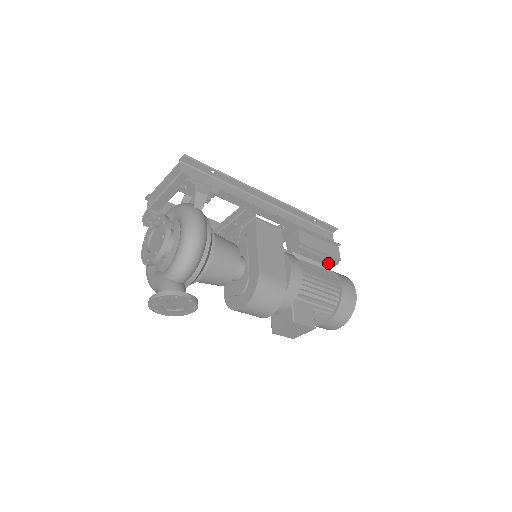
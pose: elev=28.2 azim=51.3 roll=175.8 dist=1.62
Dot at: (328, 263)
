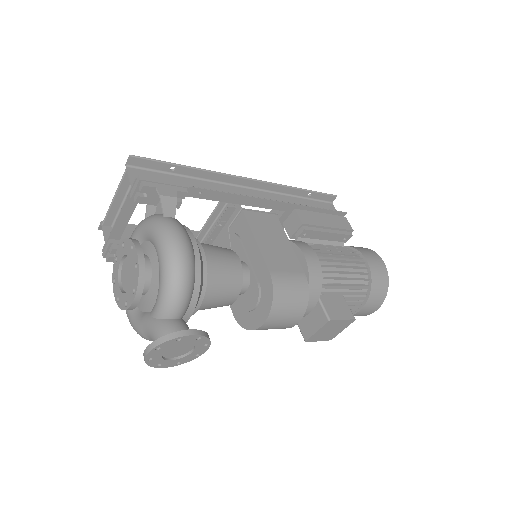
Dot at: (340, 238)
